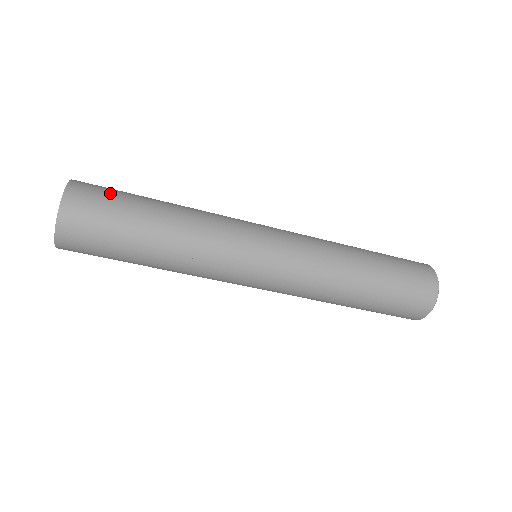
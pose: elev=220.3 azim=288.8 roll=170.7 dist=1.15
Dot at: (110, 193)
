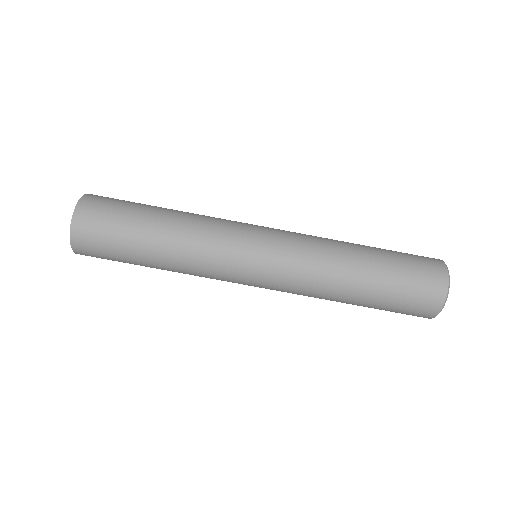
Dot at: (117, 203)
